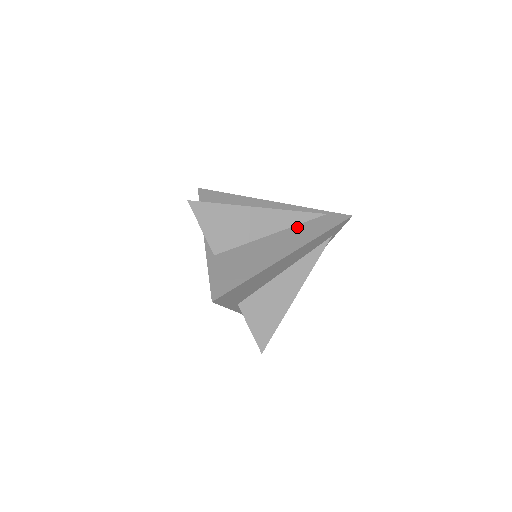
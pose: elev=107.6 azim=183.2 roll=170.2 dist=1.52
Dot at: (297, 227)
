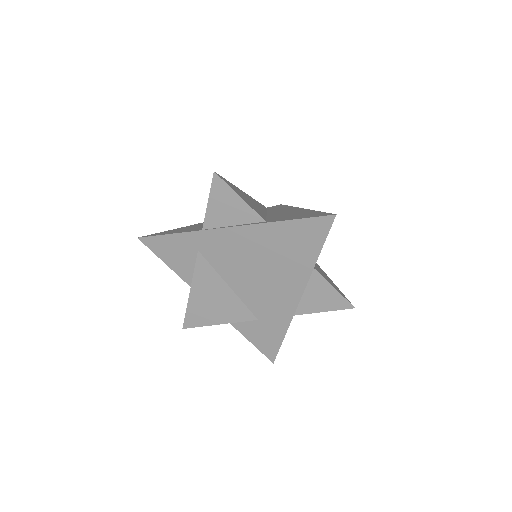
Dot at: (270, 210)
